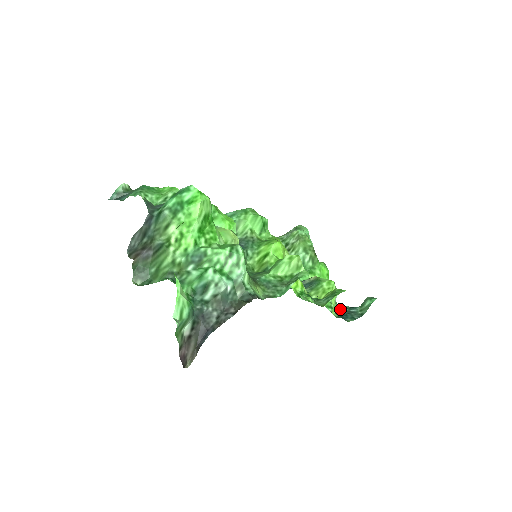
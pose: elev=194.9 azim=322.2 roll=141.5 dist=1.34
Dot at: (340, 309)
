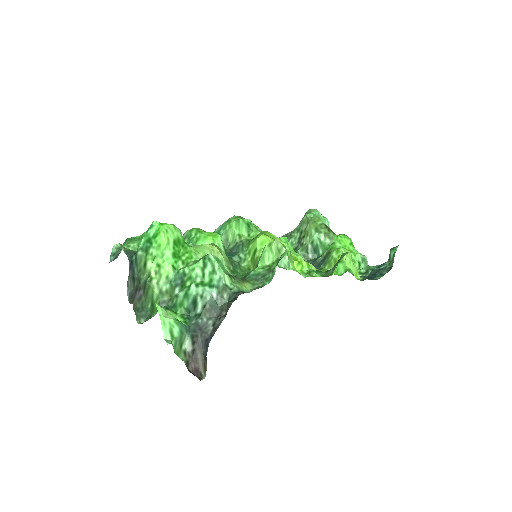
Dot at: (369, 271)
